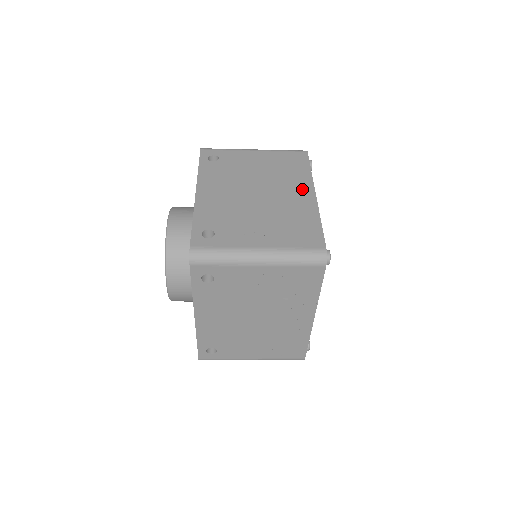
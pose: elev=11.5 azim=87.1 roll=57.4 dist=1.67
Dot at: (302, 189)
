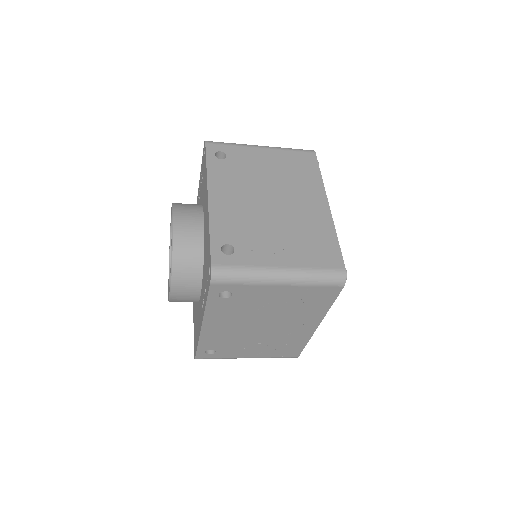
Dot at: (315, 198)
